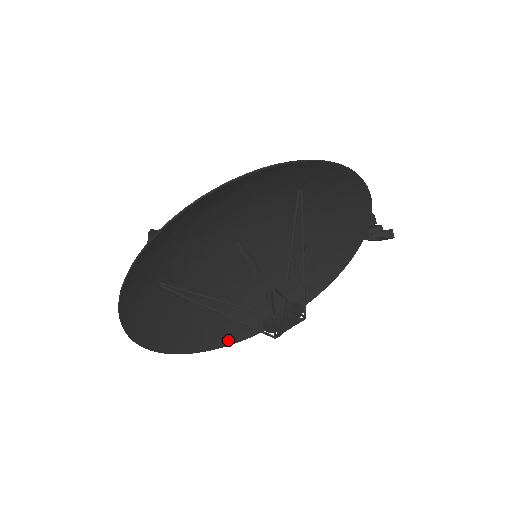
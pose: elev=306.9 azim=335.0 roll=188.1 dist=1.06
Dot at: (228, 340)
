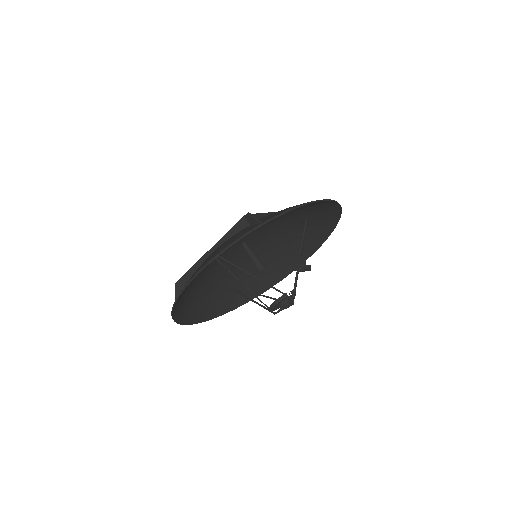
Dot at: (192, 320)
